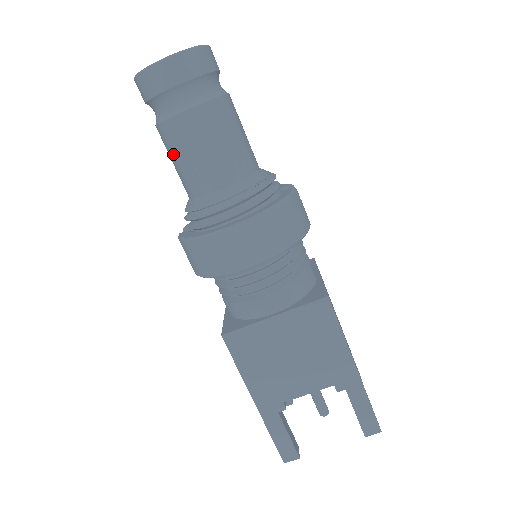
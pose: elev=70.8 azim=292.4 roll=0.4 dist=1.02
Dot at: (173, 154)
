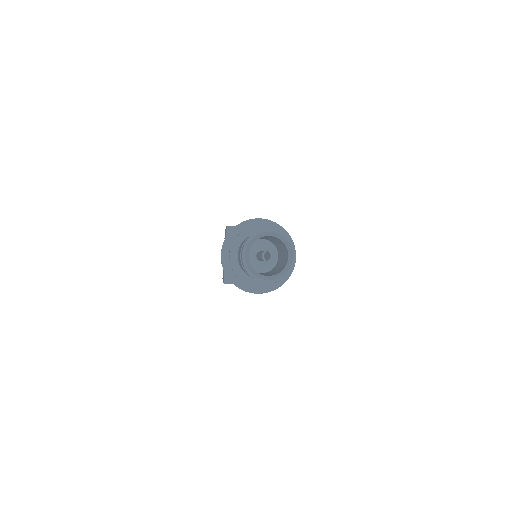
Dot at: occluded
